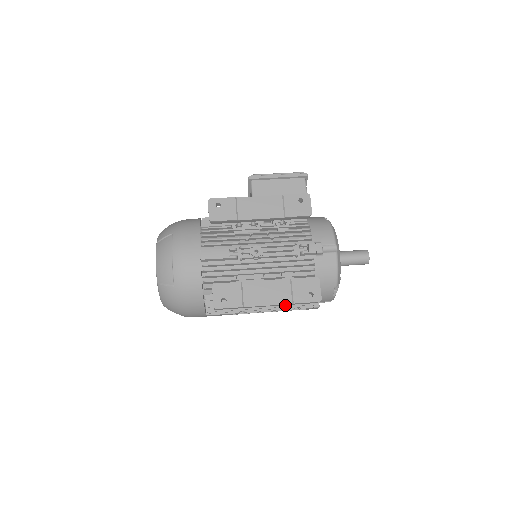
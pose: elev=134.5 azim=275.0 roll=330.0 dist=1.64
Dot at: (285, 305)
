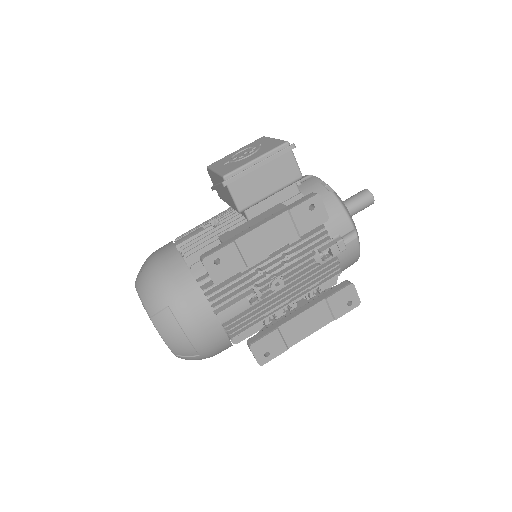
Dot at: occluded
